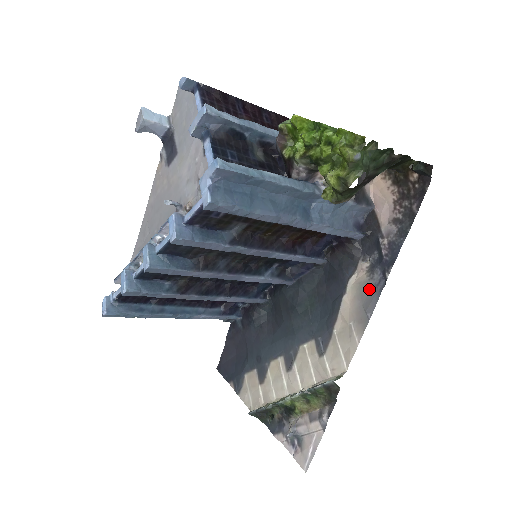
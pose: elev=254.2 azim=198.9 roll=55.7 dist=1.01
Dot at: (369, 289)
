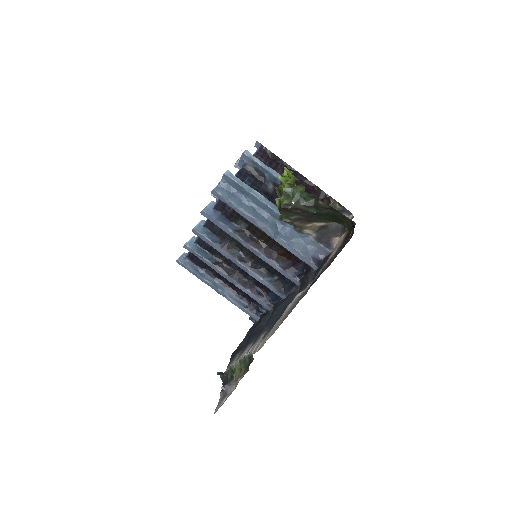
Dot at: (299, 299)
